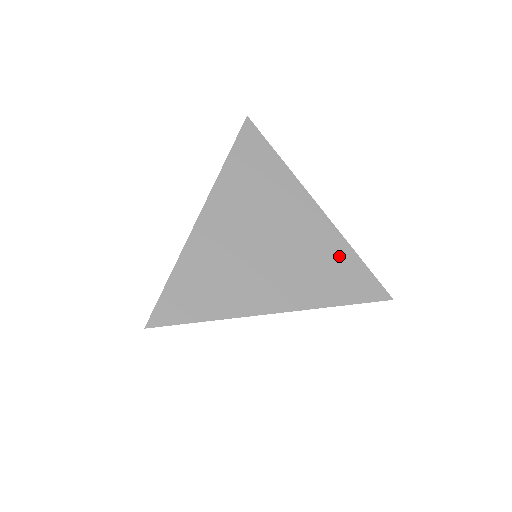
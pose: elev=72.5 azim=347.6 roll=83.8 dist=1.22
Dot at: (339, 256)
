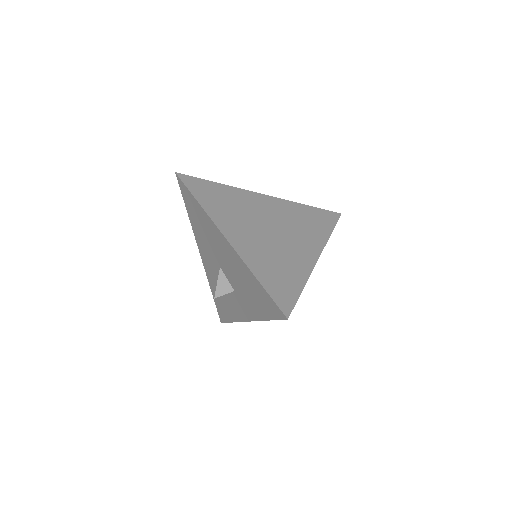
Dot at: (302, 211)
